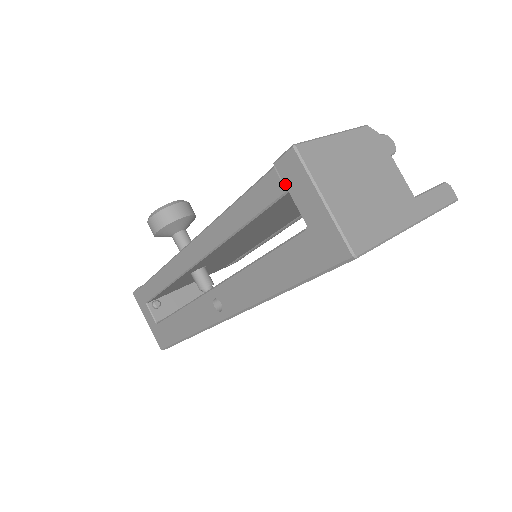
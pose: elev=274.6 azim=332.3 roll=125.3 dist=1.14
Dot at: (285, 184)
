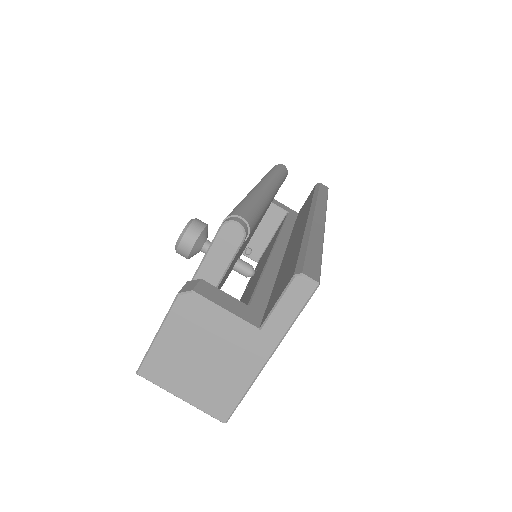
Dot at: occluded
